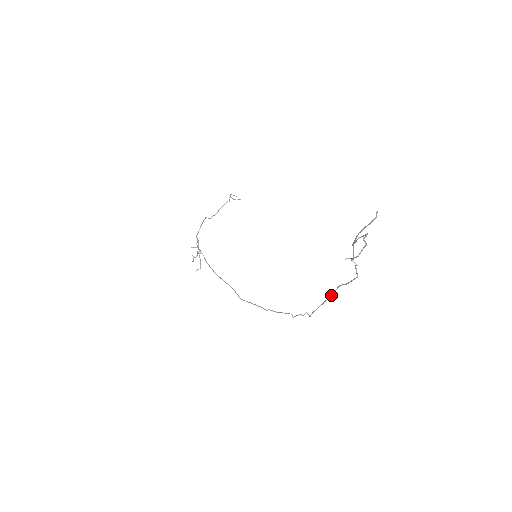
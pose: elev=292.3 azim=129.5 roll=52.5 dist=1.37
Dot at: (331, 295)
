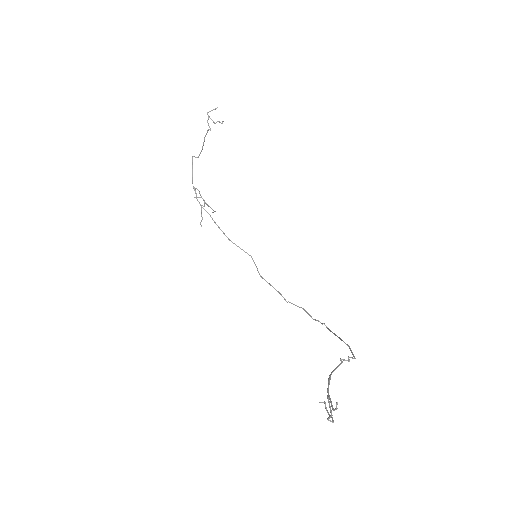
Dot at: occluded
